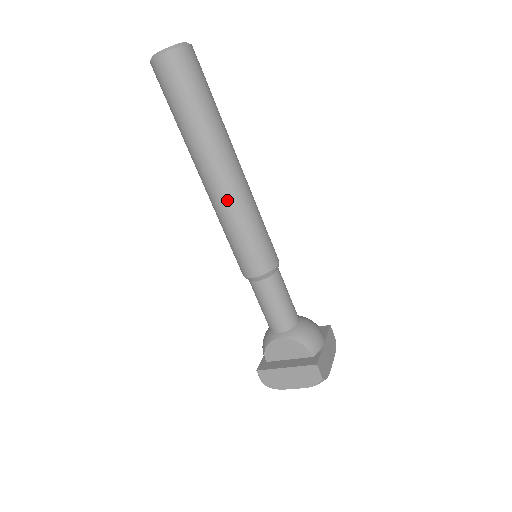
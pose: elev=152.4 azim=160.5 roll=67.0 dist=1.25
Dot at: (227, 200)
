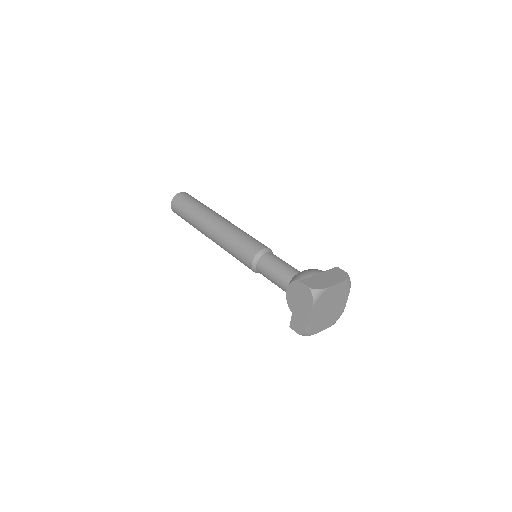
Dot at: (218, 236)
